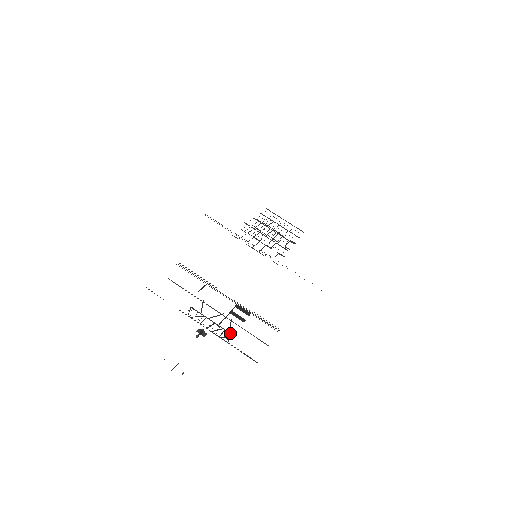
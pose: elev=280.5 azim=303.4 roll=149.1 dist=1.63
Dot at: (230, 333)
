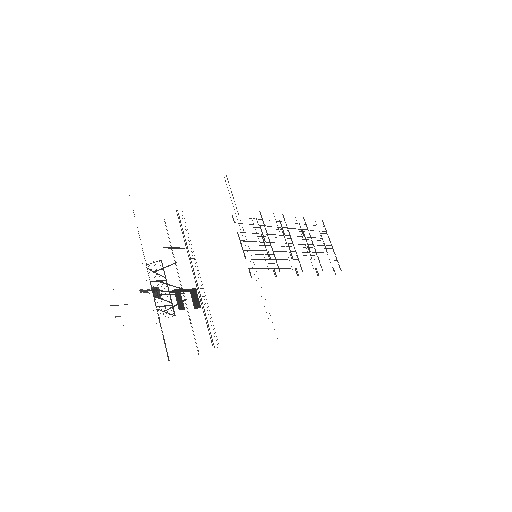
Dot at: (165, 310)
